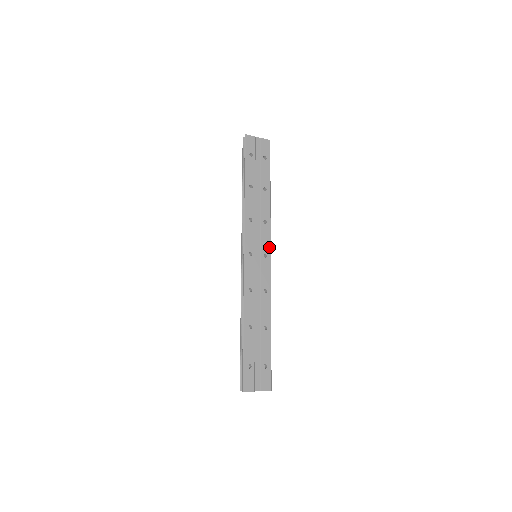
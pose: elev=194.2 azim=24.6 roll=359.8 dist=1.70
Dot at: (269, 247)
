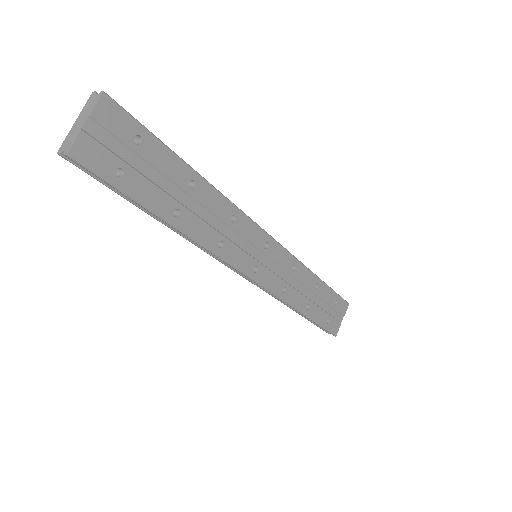
Dot at: (261, 232)
